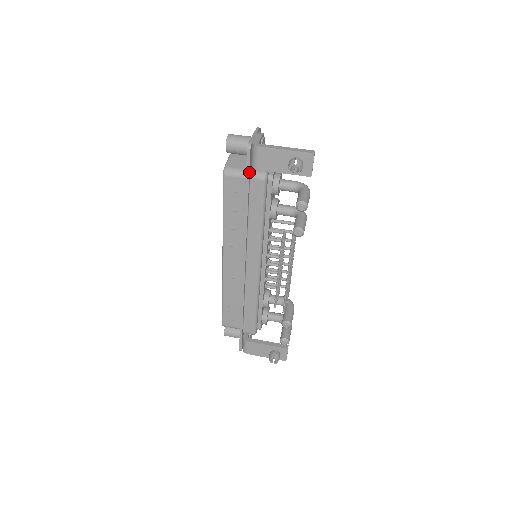
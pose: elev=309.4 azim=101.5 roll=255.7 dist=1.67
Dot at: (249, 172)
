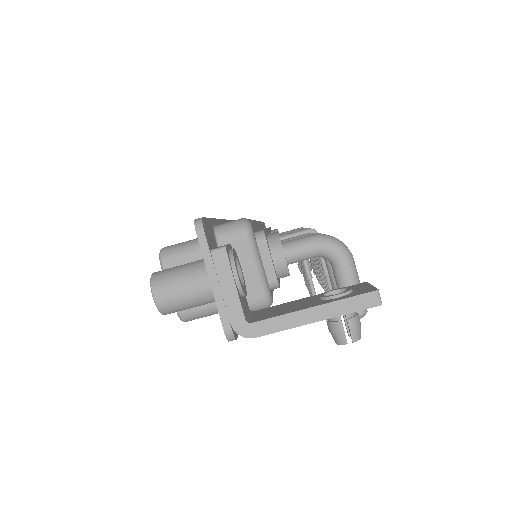
Dot at: occluded
